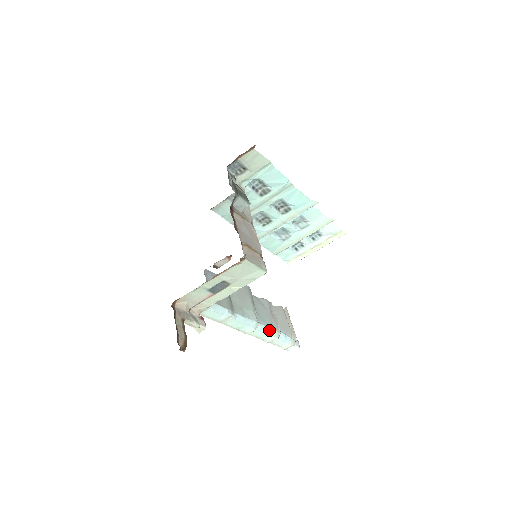
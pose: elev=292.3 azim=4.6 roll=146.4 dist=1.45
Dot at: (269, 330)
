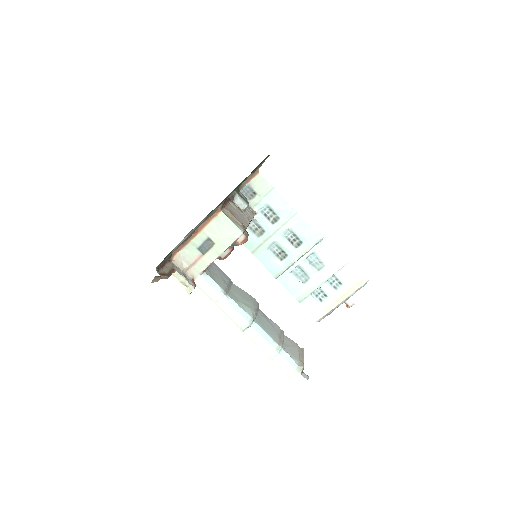
Dot at: (267, 337)
